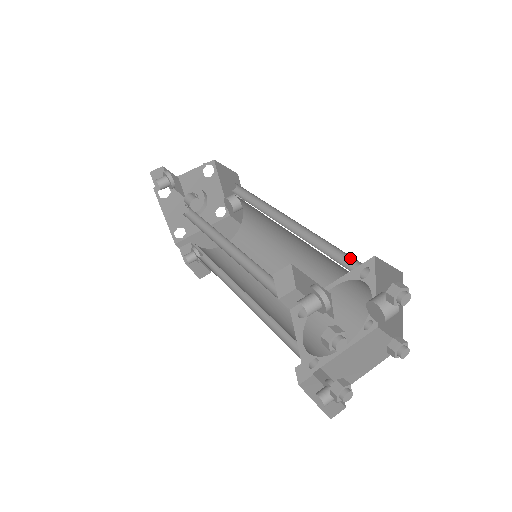
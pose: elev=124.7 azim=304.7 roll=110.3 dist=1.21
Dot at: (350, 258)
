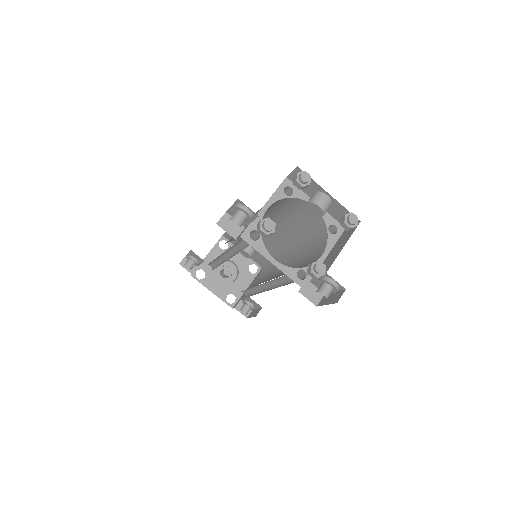
Dot at: occluded
